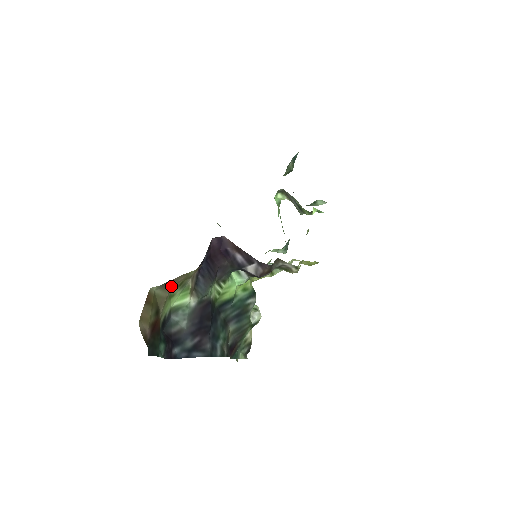
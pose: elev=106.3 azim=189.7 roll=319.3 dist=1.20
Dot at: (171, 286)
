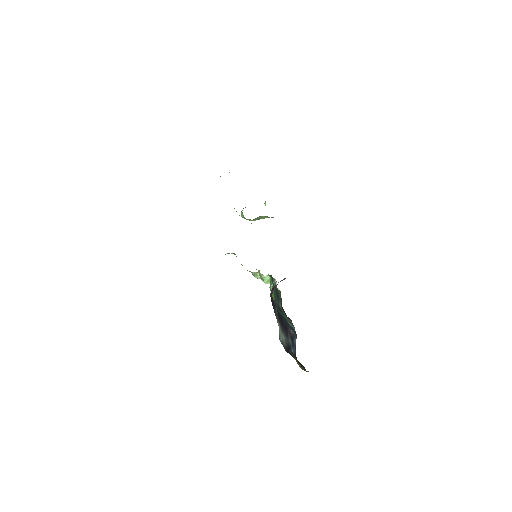
Dot at: occluded
